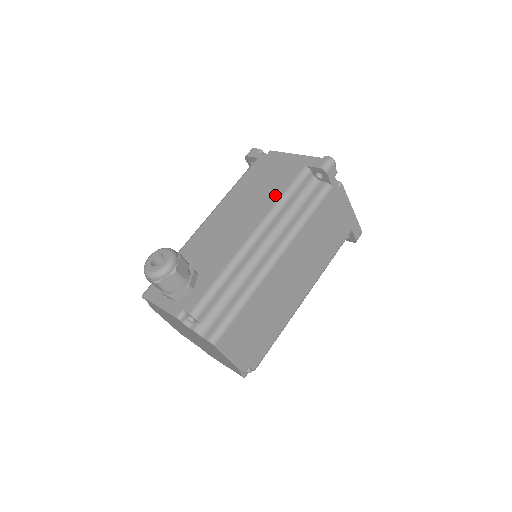
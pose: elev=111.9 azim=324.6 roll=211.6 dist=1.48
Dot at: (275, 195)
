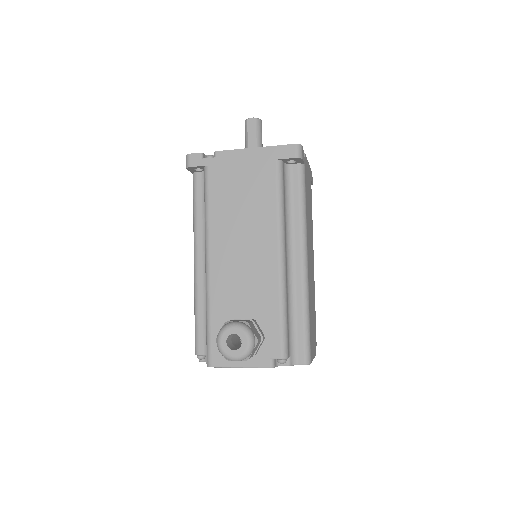
Dot at: (269, 205)
